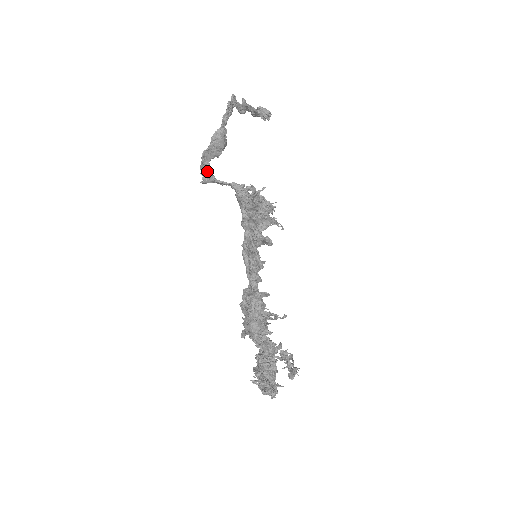
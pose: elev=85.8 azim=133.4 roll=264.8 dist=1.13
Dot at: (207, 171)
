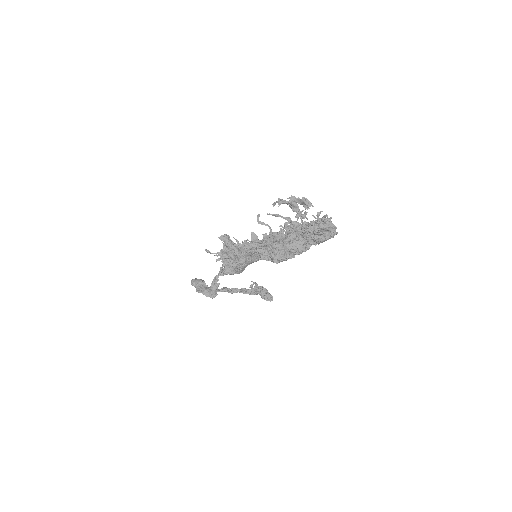
Dot at: (209, 292)
